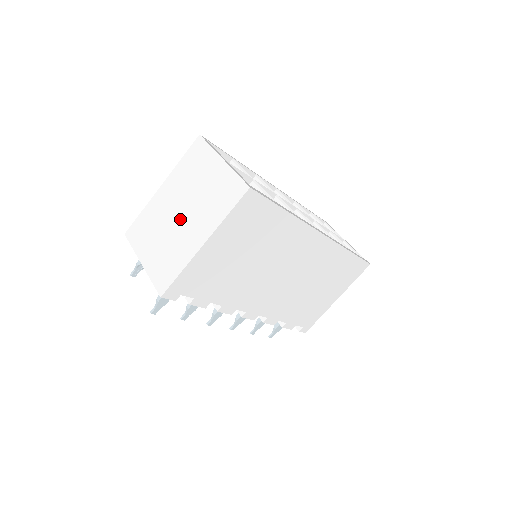
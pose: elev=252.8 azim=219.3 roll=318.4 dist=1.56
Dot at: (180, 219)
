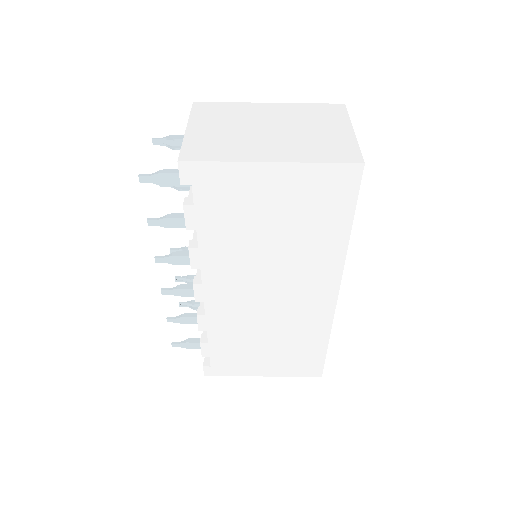
Dot at: (265, 132)
